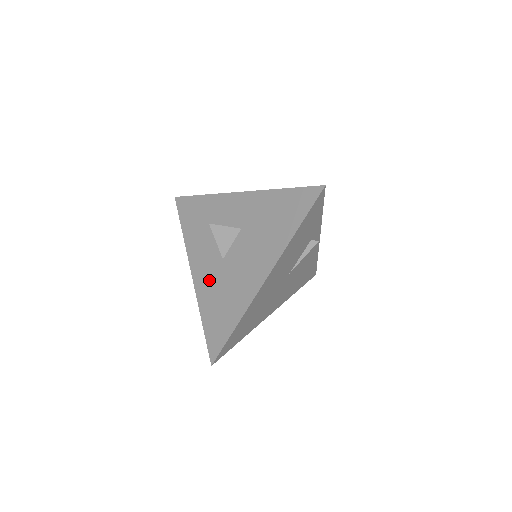
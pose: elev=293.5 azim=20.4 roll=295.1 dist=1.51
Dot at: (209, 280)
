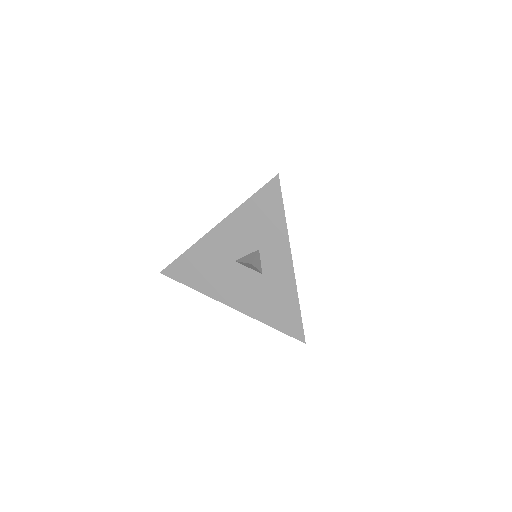
Dot at: (215, 251)
